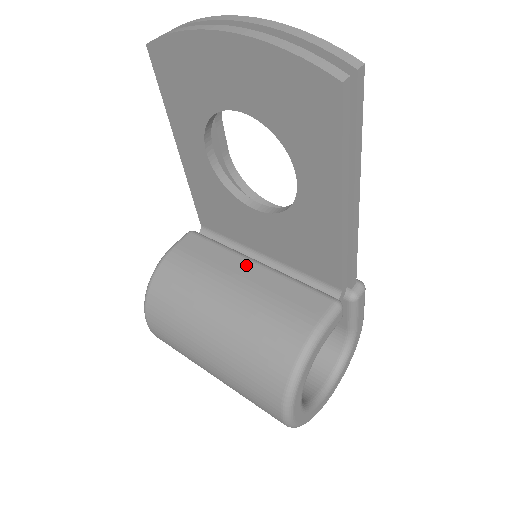
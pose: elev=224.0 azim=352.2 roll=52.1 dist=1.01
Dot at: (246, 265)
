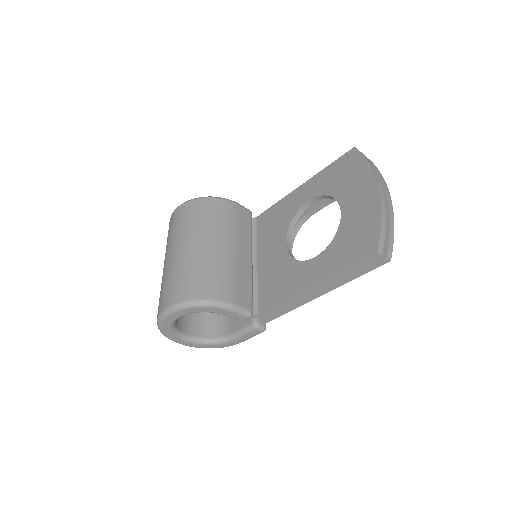
Dot at: (248, 252)
